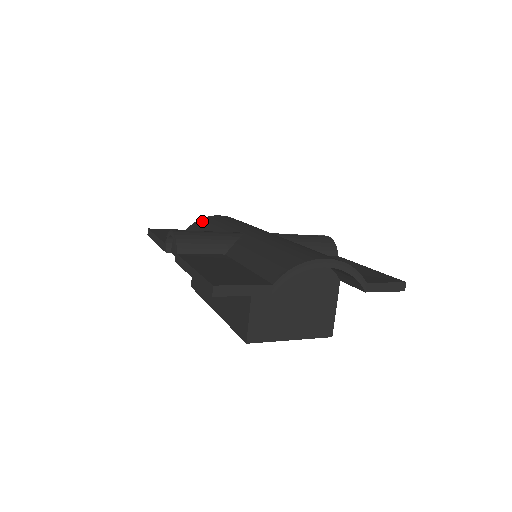
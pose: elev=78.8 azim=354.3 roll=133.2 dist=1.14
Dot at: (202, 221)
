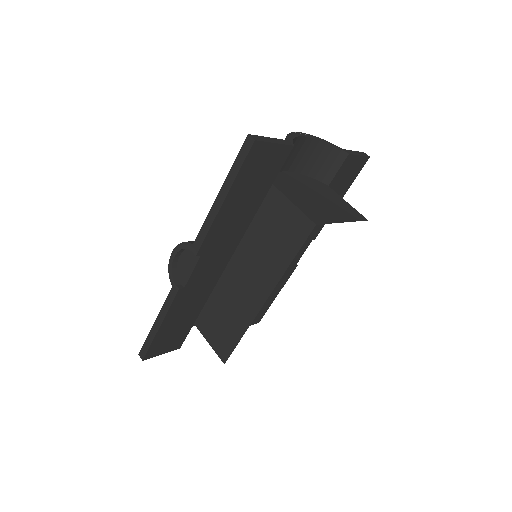
Dot at: occluded
